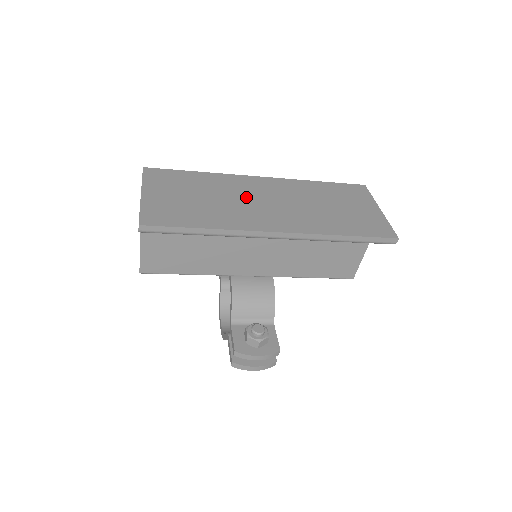
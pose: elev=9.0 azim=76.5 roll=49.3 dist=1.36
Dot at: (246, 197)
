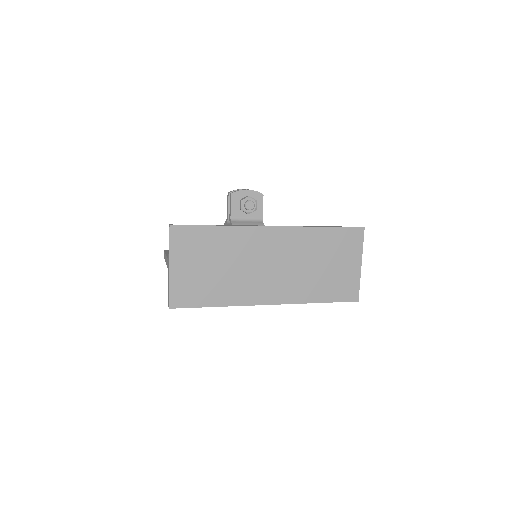
Dot at: (254, 262)
